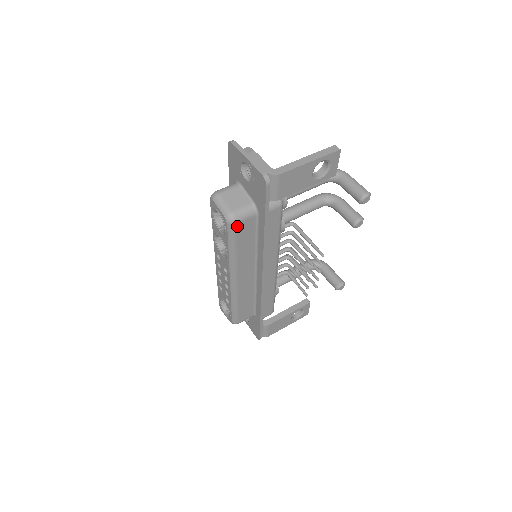
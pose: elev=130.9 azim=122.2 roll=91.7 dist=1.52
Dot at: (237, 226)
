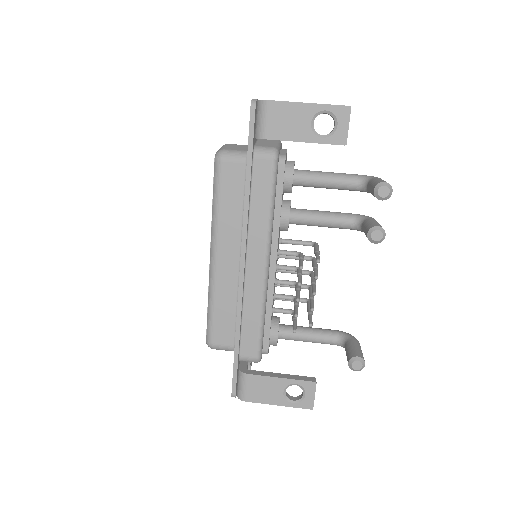
Dot at: (223, 165)
